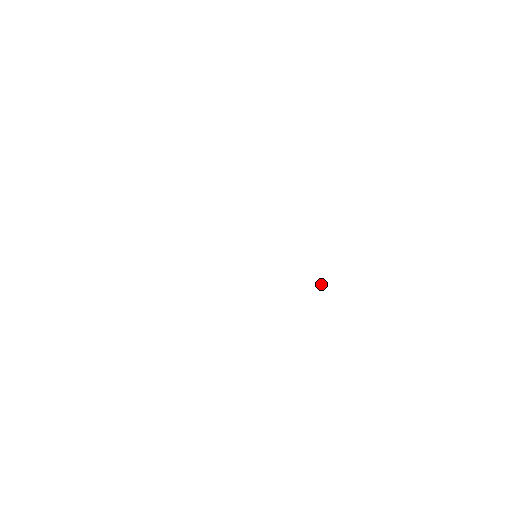
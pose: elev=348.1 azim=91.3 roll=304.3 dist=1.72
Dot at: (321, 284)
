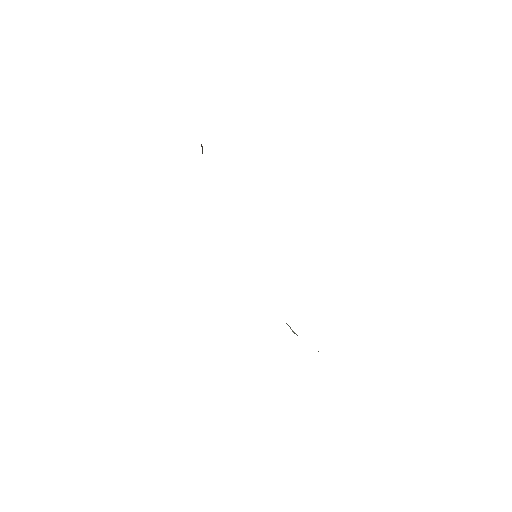
Dot at: occluded
